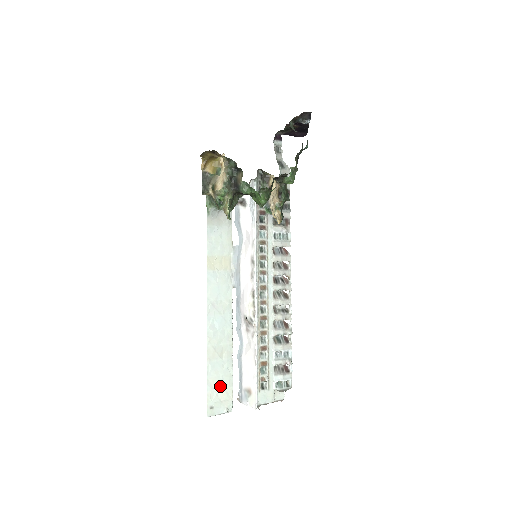
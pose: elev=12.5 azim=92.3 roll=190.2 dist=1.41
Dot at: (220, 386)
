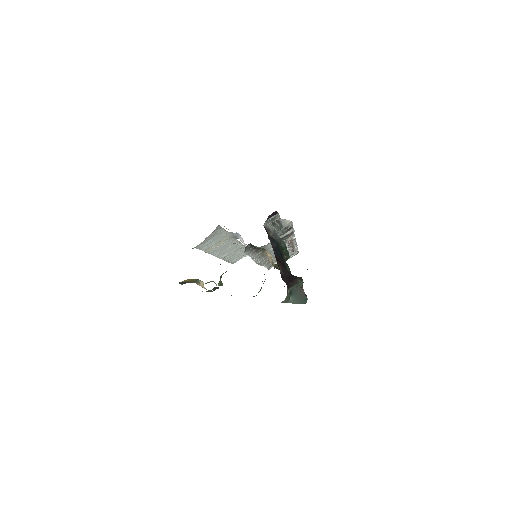
Dot at: (239, 256)
